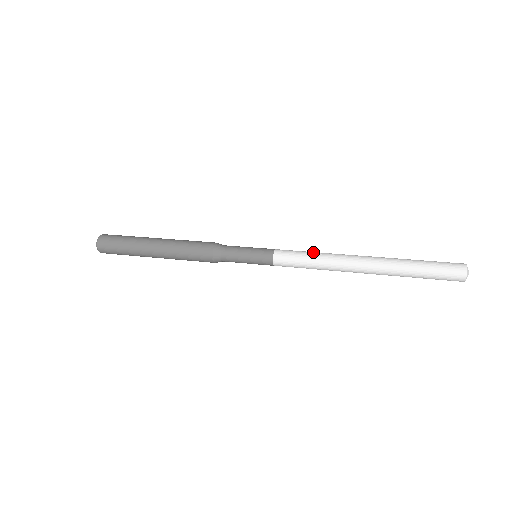
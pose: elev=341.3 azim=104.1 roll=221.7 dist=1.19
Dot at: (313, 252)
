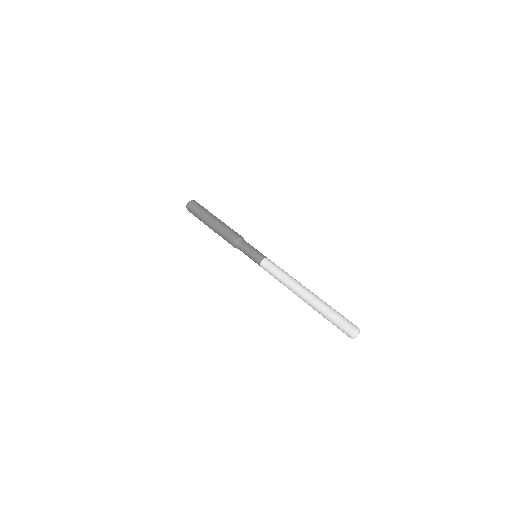
Dot at: (284, 271)
